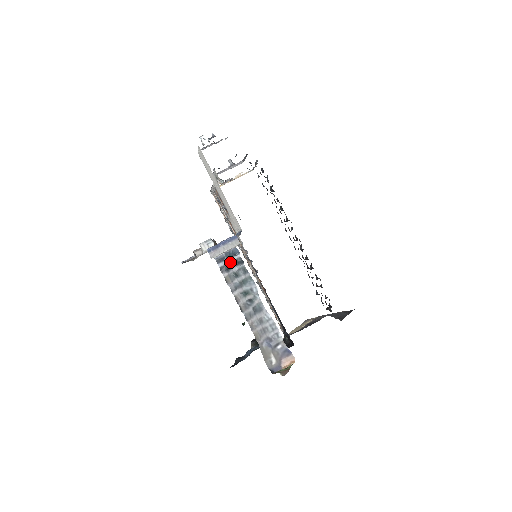
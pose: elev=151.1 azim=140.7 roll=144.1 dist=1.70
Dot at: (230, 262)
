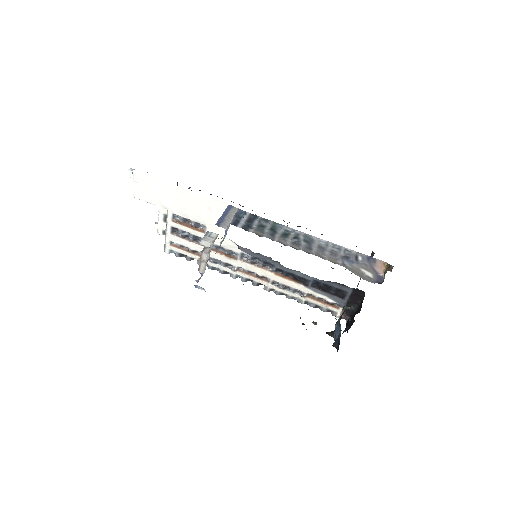
Dot at: (246, 220)
